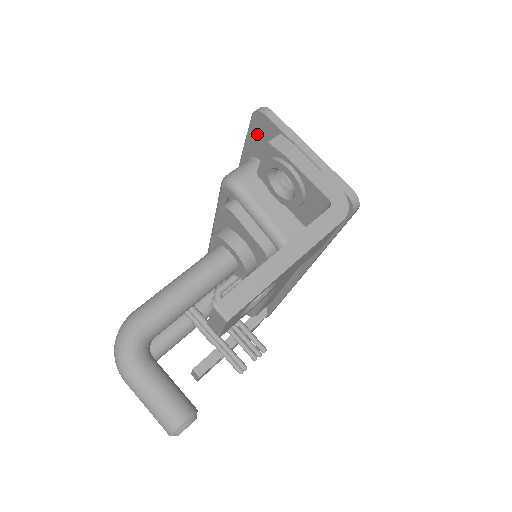
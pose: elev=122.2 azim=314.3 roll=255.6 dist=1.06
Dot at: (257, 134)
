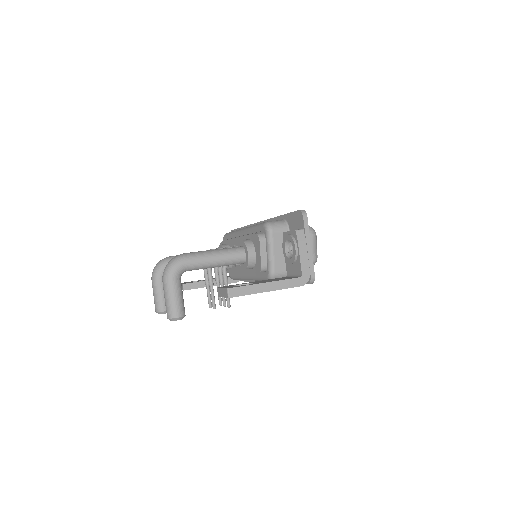
Dot at: (295, 218)
